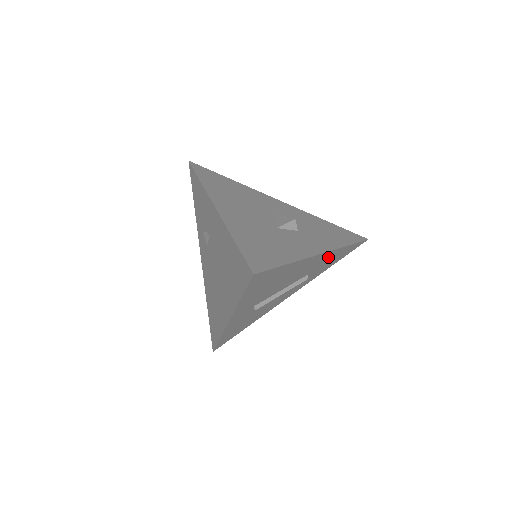
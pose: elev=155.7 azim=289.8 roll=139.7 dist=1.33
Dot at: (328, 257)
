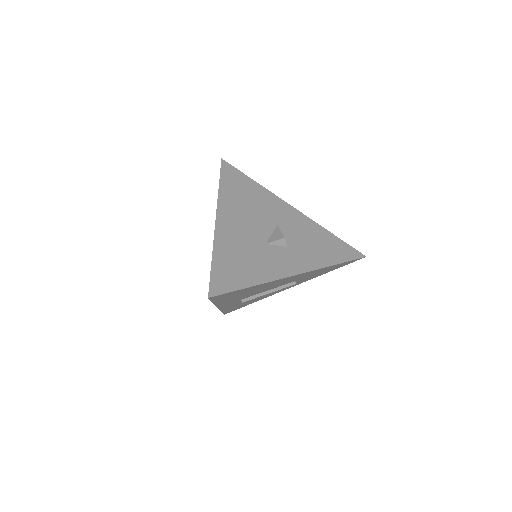
Dot at: (312, 272)
